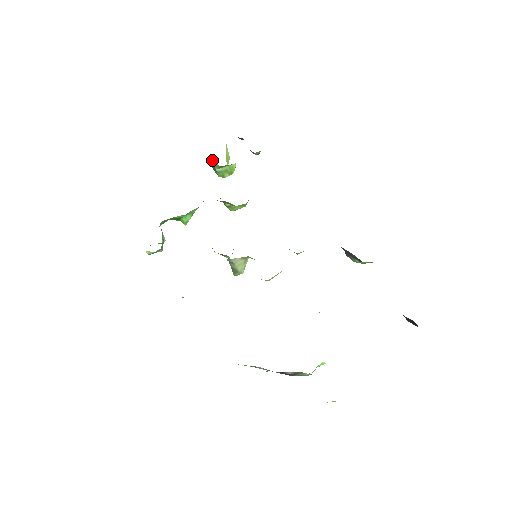
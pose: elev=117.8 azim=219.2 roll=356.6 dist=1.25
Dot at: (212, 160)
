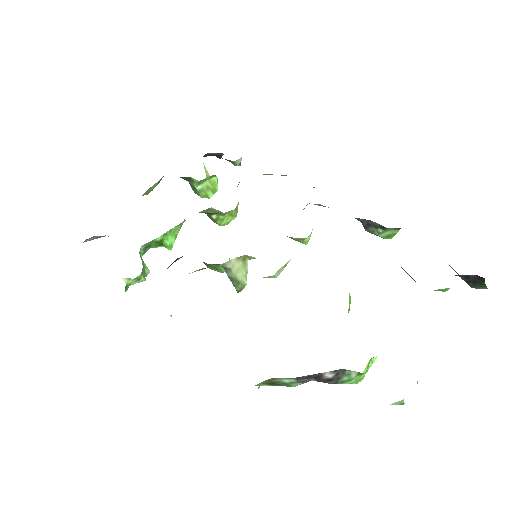
Dot at: (188, 177)
